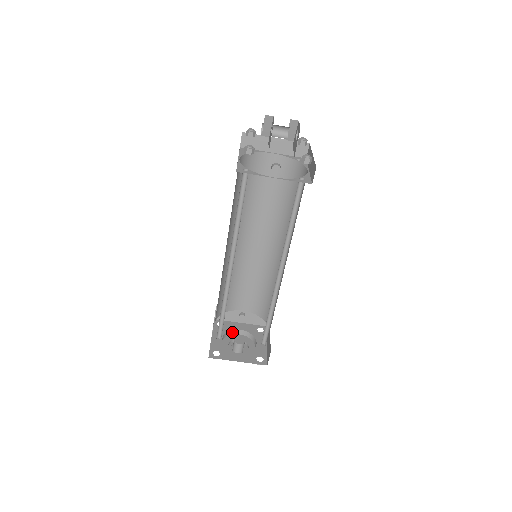
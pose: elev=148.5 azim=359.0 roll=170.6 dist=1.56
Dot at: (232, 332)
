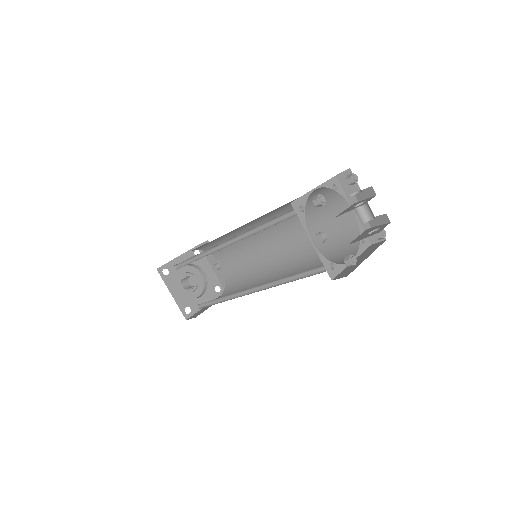
Dot at: (198, 268)
